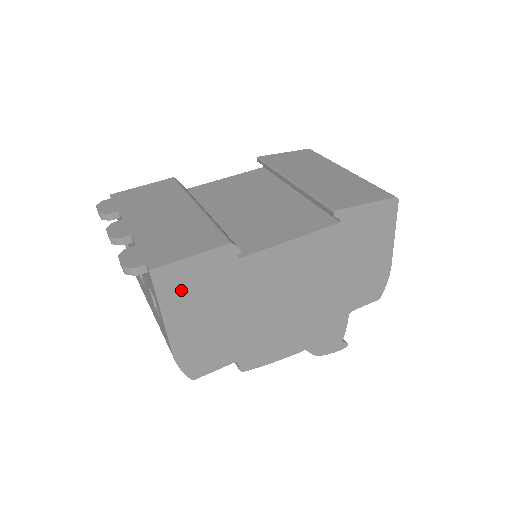
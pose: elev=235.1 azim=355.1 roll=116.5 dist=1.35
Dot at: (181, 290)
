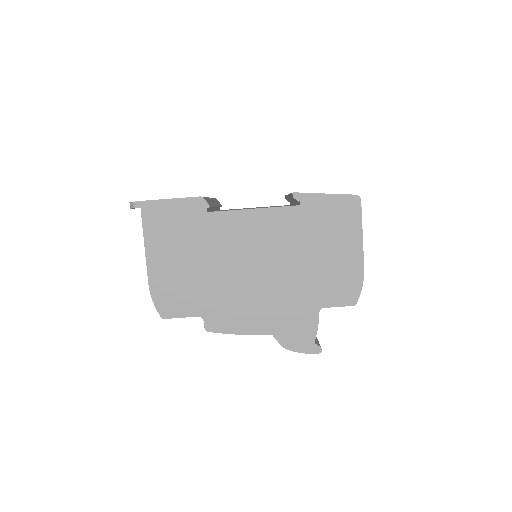
Dot at: (161, 225)
